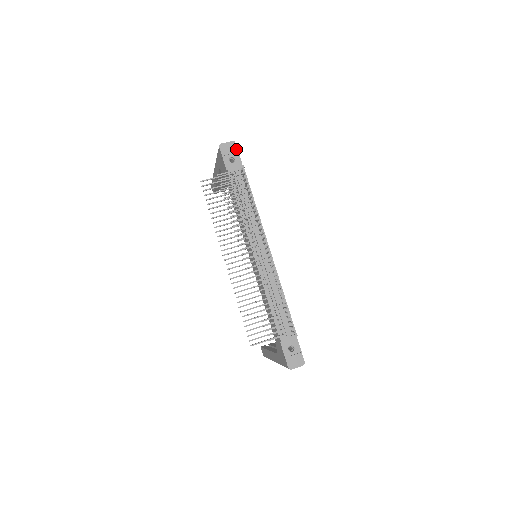
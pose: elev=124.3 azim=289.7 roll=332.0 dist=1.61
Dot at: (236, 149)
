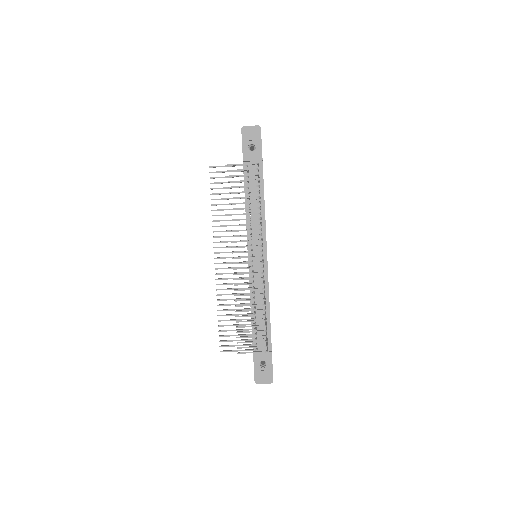
Dot at: (260, 136)
